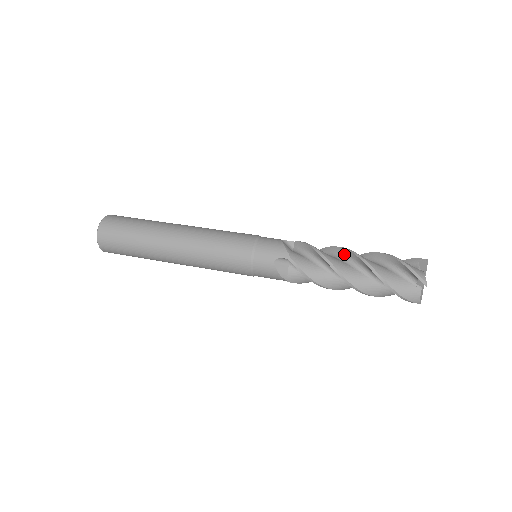
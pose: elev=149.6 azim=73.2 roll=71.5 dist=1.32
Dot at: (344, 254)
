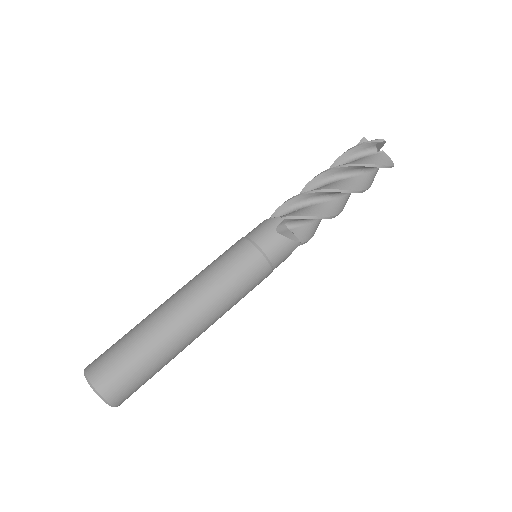
Dot at: (330, 194)
